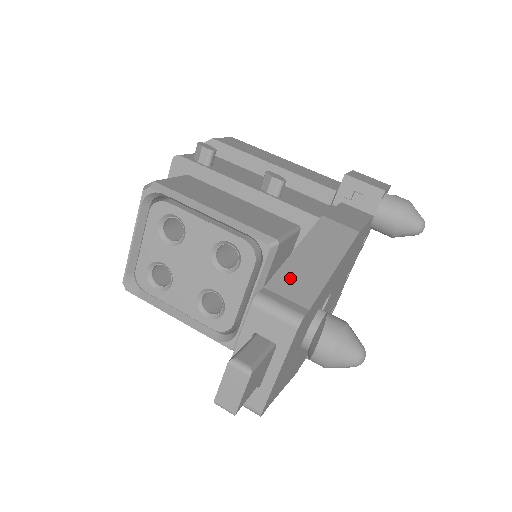
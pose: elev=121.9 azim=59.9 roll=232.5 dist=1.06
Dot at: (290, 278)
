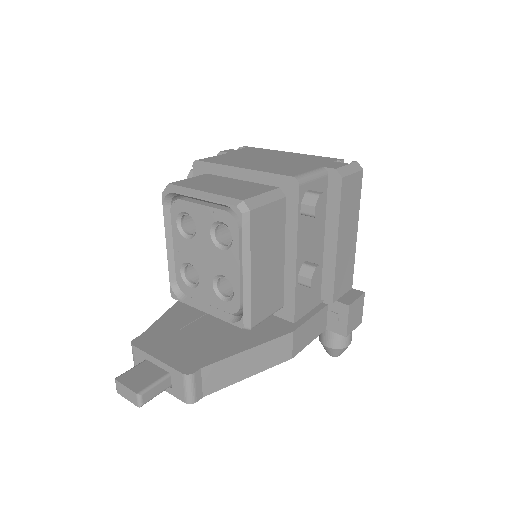
Dot at: (220, 370)
